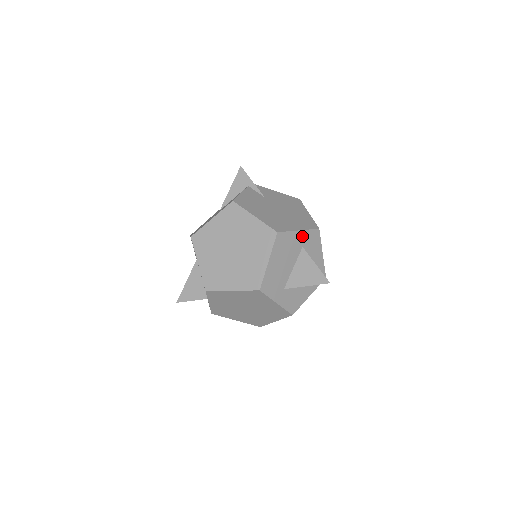
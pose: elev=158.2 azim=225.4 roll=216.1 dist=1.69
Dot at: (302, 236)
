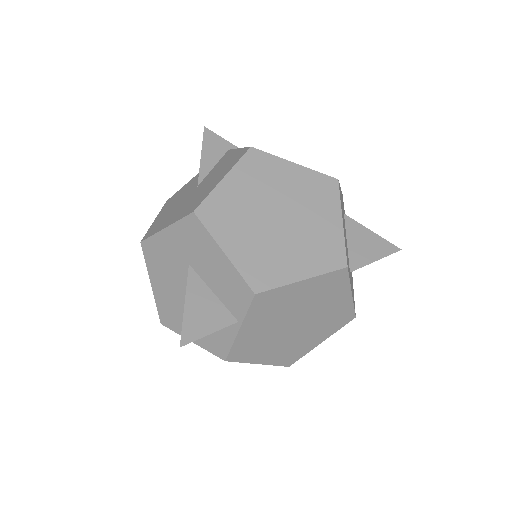
Dot at: occluded
